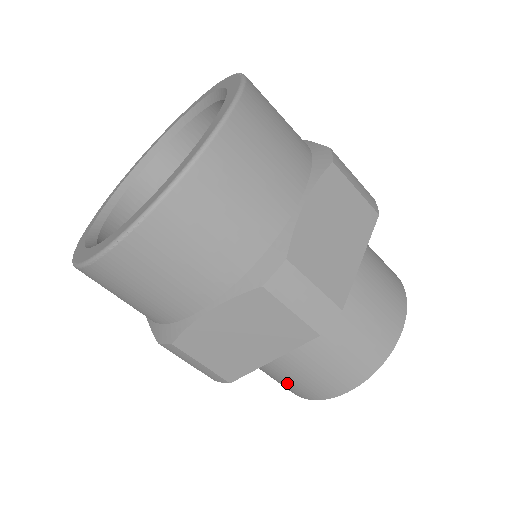
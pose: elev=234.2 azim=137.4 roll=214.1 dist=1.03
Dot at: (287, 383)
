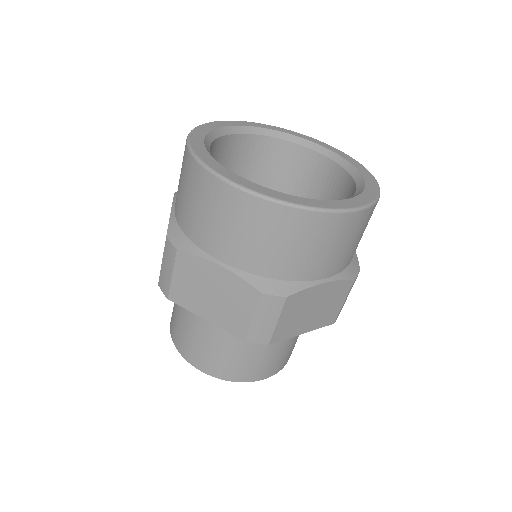
Dot at: (181, 329)
